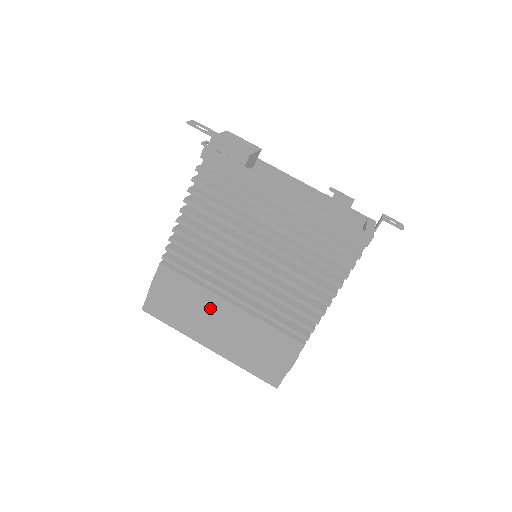
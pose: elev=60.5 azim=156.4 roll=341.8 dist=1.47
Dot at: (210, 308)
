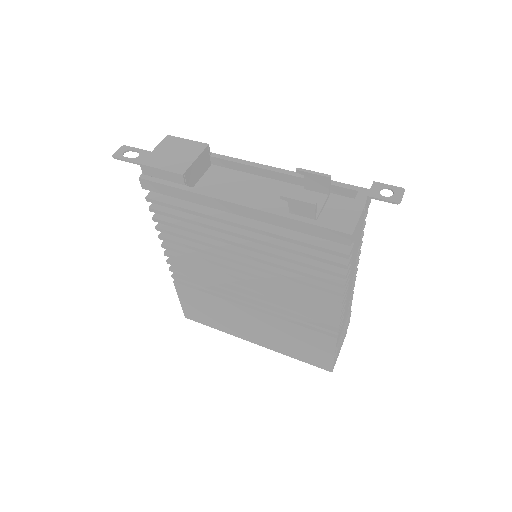
Dot at: (235, 313)
